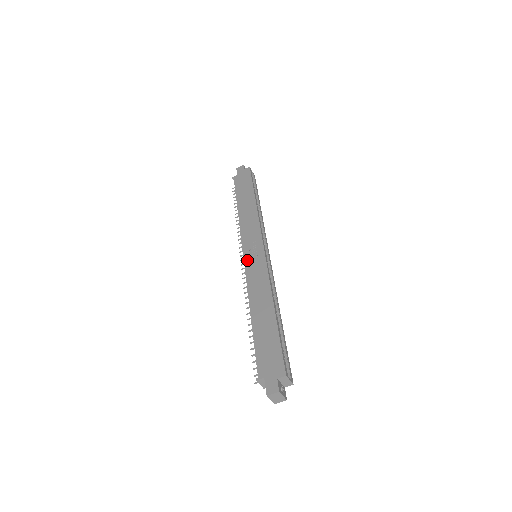
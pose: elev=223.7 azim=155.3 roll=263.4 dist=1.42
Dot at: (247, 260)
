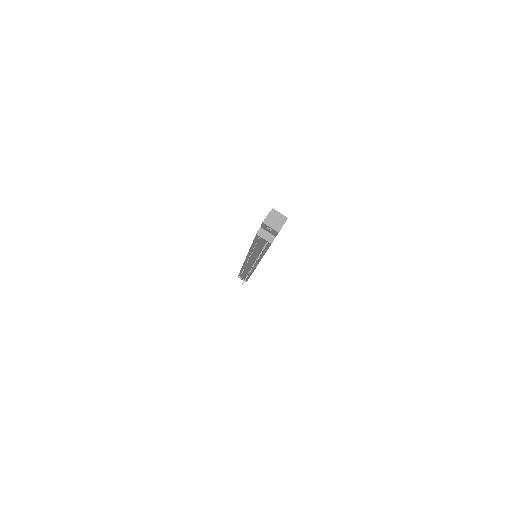
Dot at: occluded
